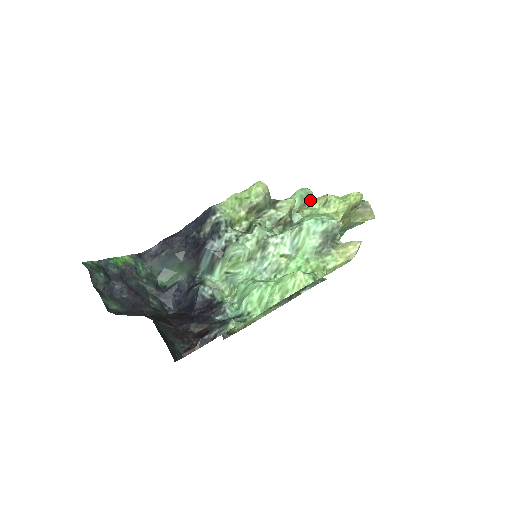
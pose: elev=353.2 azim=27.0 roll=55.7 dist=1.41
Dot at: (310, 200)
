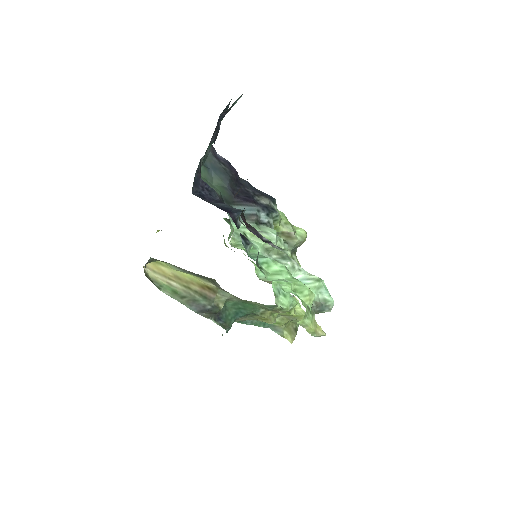
Dot at: occluded
